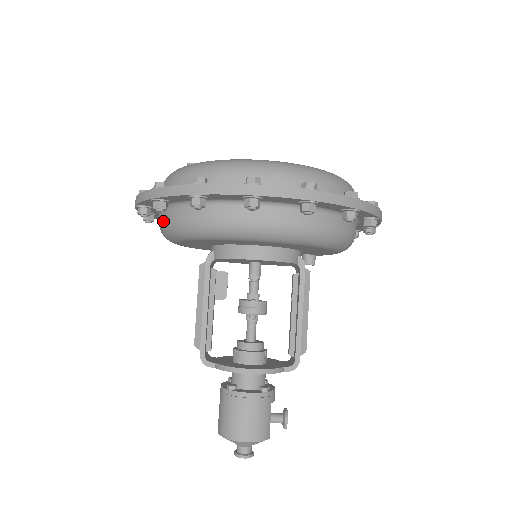
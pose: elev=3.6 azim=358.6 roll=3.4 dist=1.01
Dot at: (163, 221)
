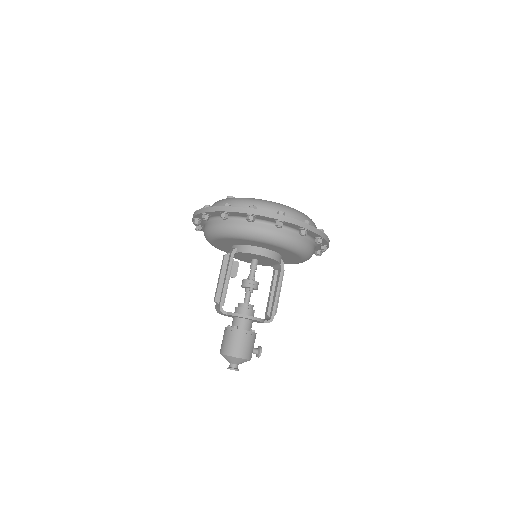
Dot at: (217, 225)
